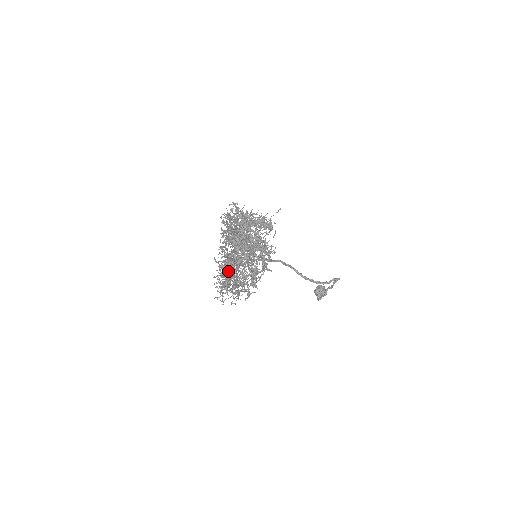
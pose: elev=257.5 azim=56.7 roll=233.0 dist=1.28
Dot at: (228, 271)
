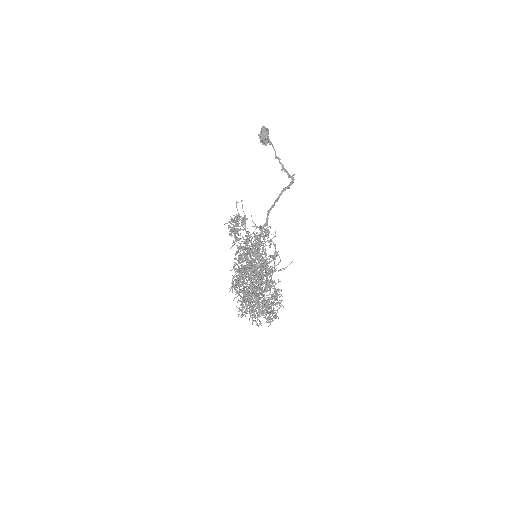
Dot at: occluded
